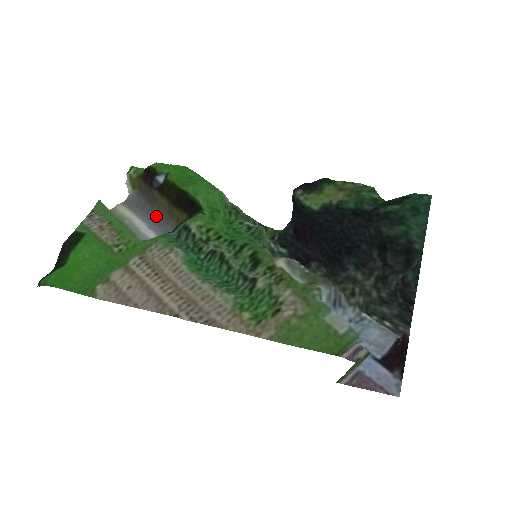
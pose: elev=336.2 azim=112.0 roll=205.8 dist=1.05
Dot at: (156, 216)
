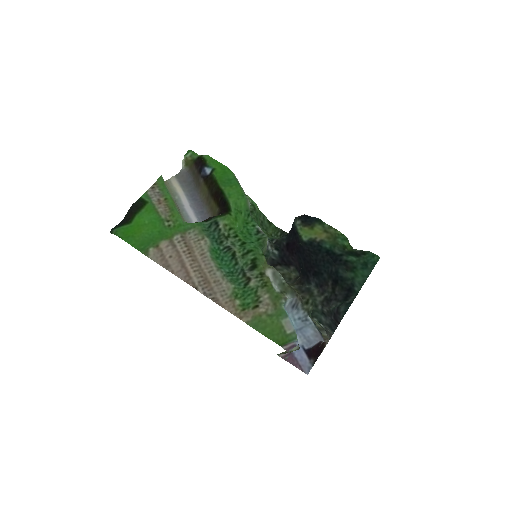
Dot at: (197, 196)
